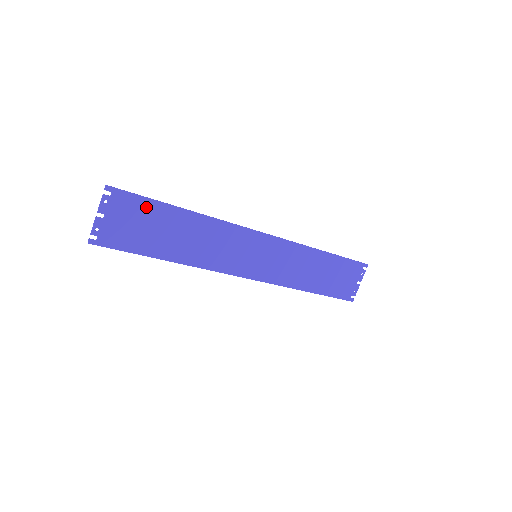
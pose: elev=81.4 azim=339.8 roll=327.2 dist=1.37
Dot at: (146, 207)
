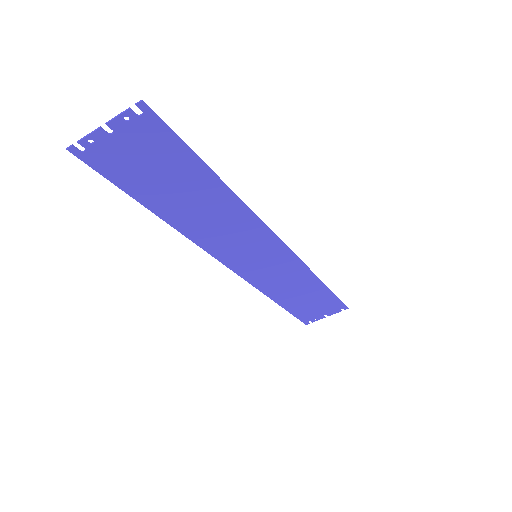
Dot at: (176, 153)
